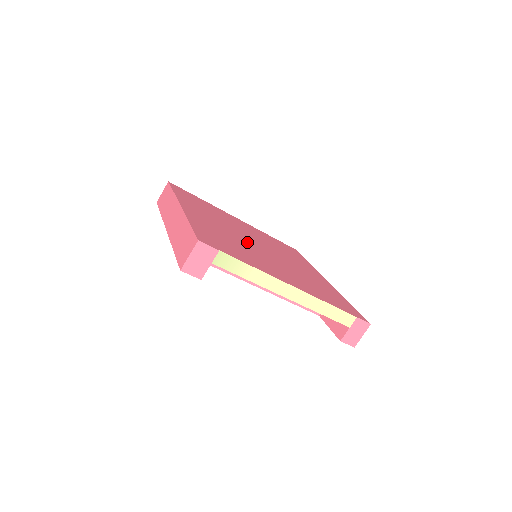
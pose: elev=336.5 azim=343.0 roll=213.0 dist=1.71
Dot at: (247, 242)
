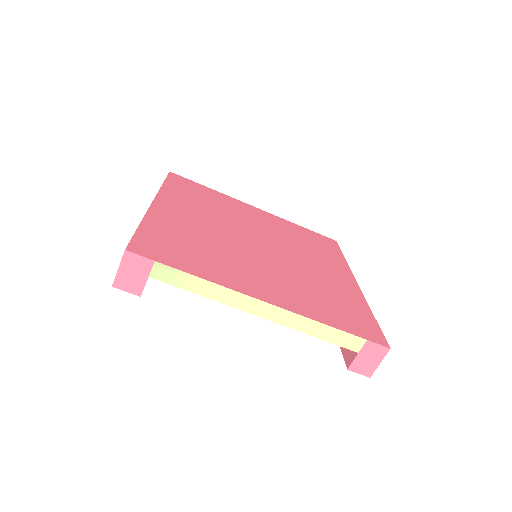
Dot at: (236, 241)
